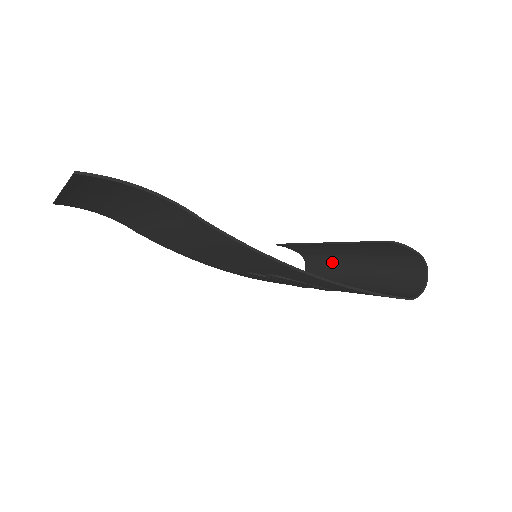
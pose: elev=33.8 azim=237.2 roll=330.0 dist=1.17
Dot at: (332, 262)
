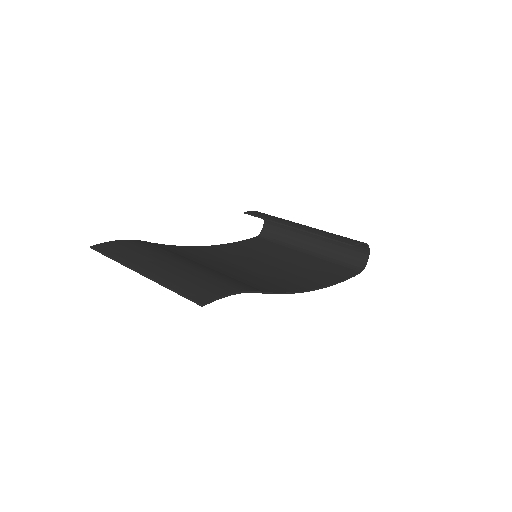
Dot at: occluded
